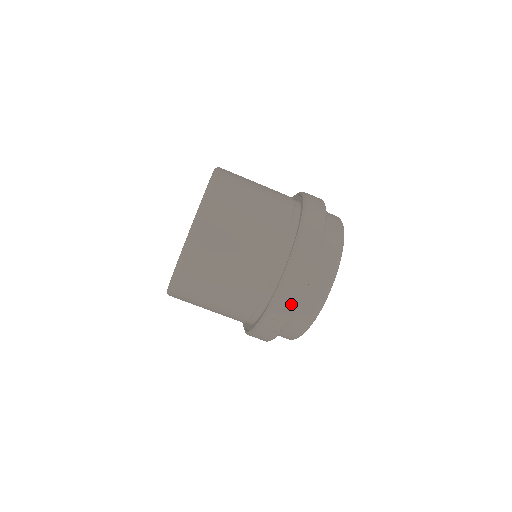
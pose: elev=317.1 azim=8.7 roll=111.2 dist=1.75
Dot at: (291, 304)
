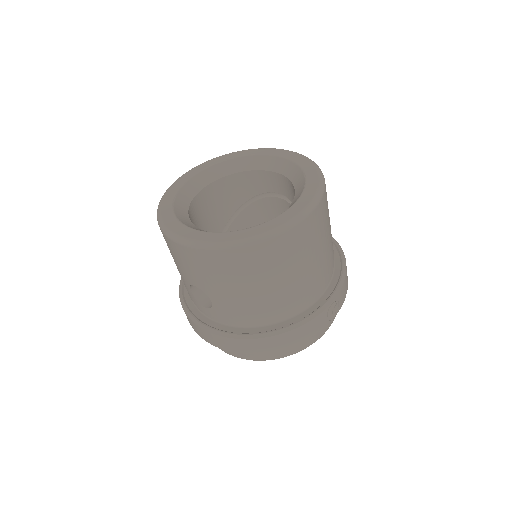
Dot at: (346, 289)
